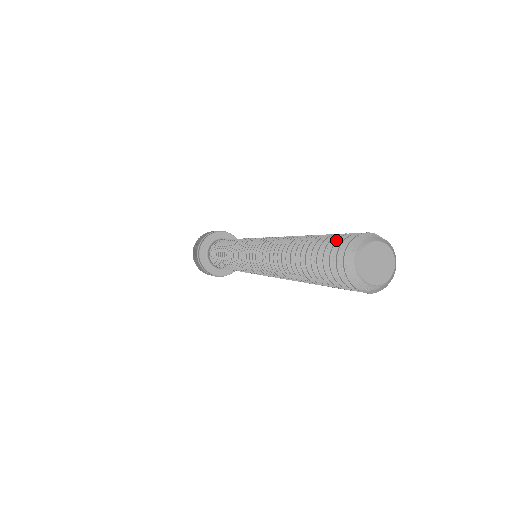
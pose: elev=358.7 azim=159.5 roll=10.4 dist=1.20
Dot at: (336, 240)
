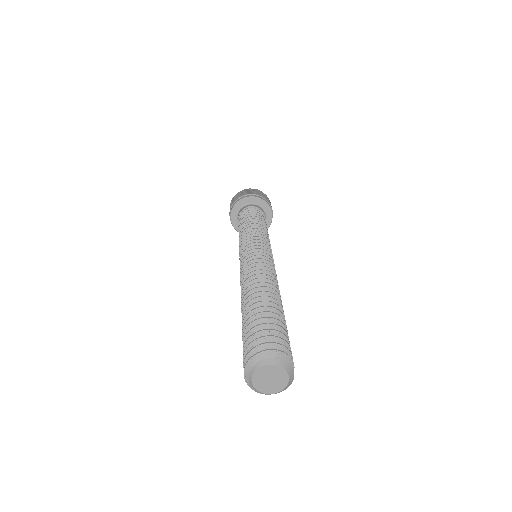
Dot at: (248, 343)
